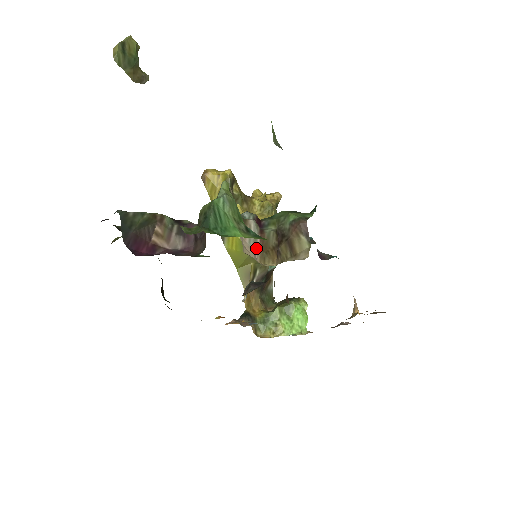
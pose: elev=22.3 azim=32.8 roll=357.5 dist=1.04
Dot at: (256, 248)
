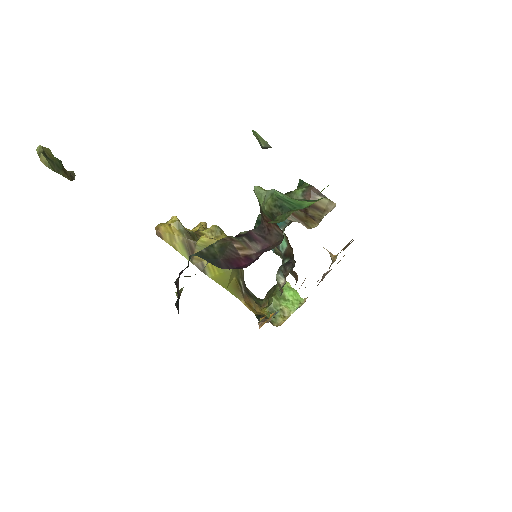
Dot at: (299, 221)
